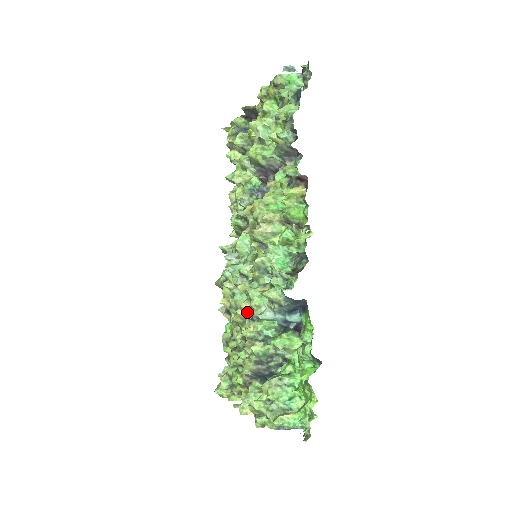
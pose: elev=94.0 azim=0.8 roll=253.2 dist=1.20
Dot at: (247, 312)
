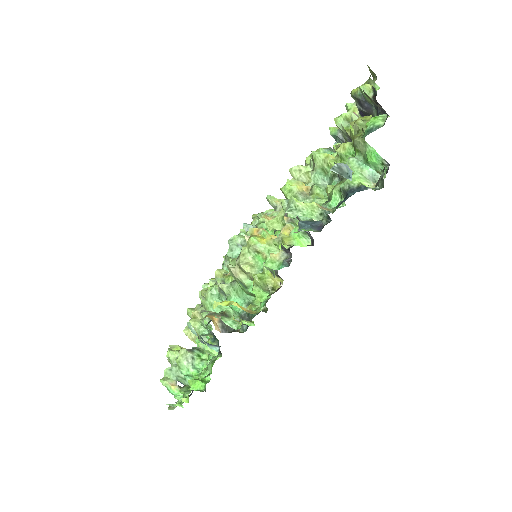
Dot at: (204, 298)
